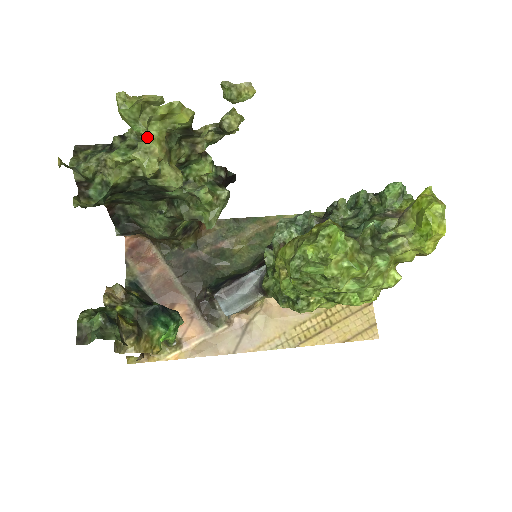
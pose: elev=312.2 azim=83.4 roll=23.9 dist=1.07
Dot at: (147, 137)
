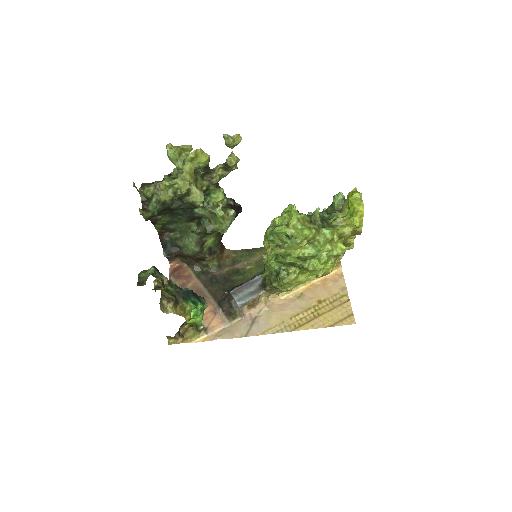
Dot at: (183, 170)
